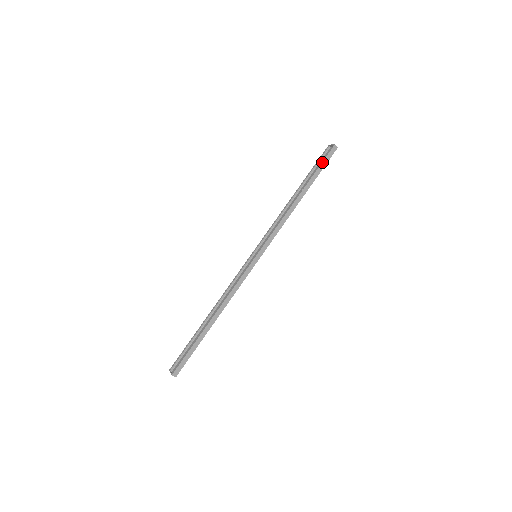
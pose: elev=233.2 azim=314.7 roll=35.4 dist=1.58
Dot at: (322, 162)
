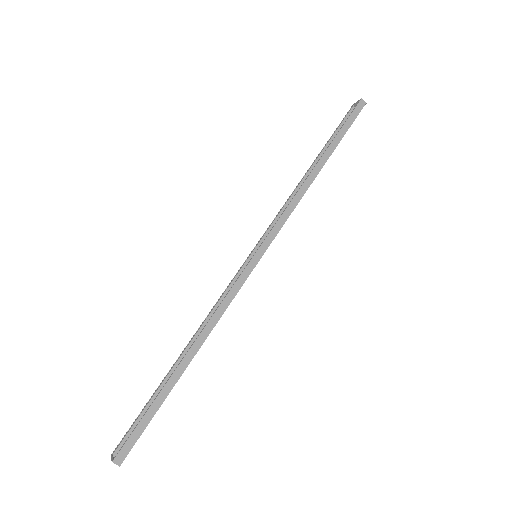
Dot at: (345, 121)
